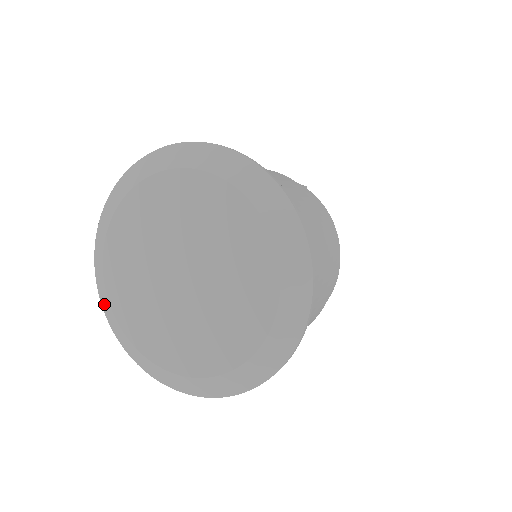
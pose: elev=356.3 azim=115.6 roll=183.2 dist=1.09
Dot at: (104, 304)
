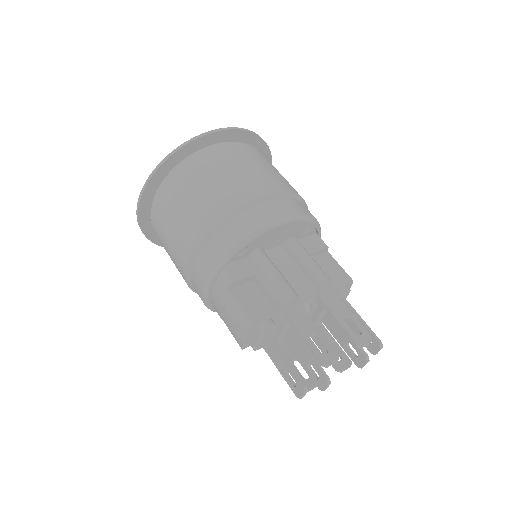
Dot at: occluded
